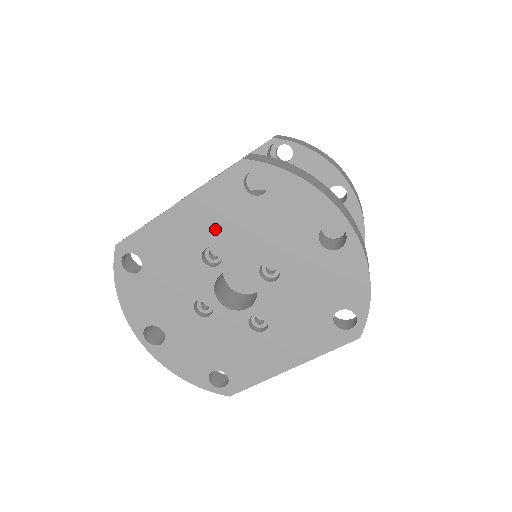
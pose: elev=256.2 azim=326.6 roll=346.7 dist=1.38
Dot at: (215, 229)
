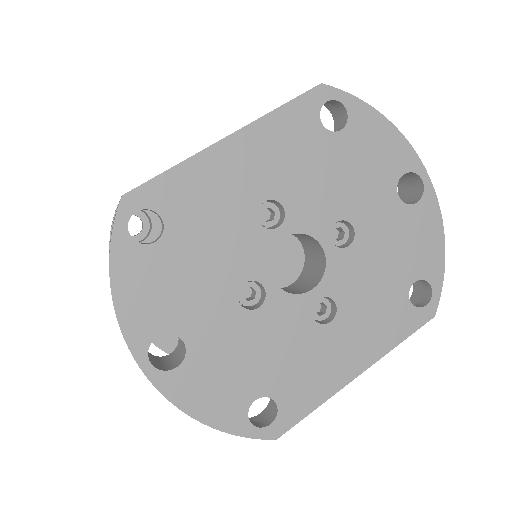
Dot at: (279, 174)
